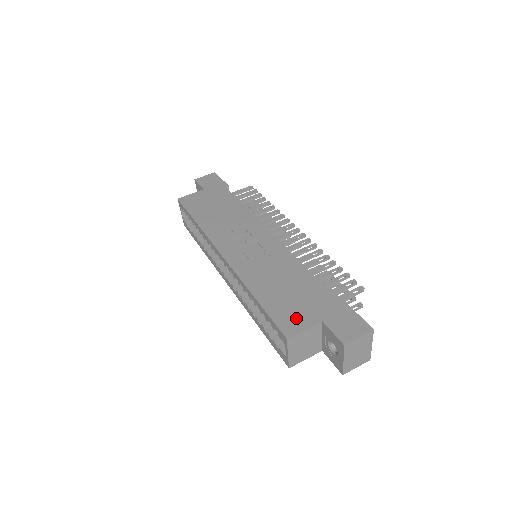
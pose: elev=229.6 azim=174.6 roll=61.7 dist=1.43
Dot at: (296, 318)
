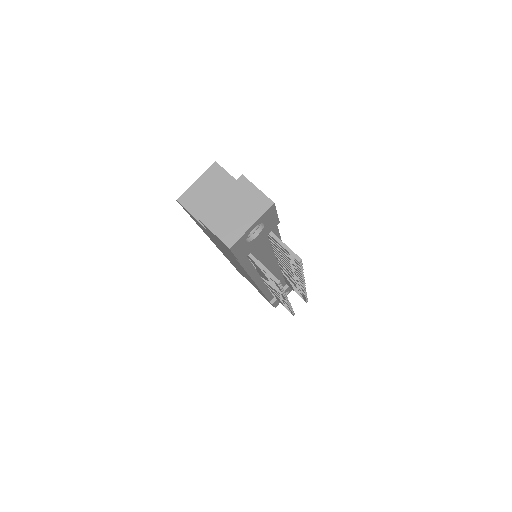
Dot at: occluded
